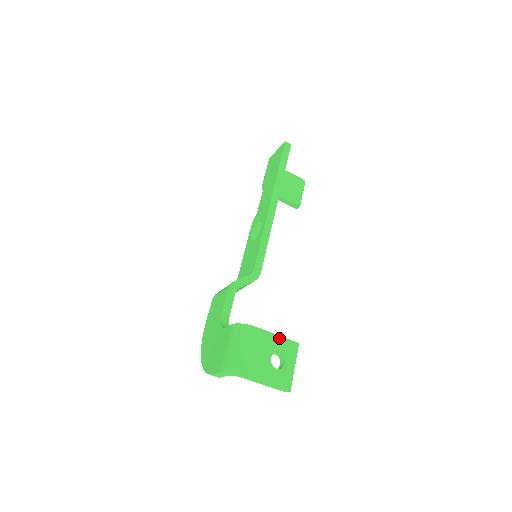
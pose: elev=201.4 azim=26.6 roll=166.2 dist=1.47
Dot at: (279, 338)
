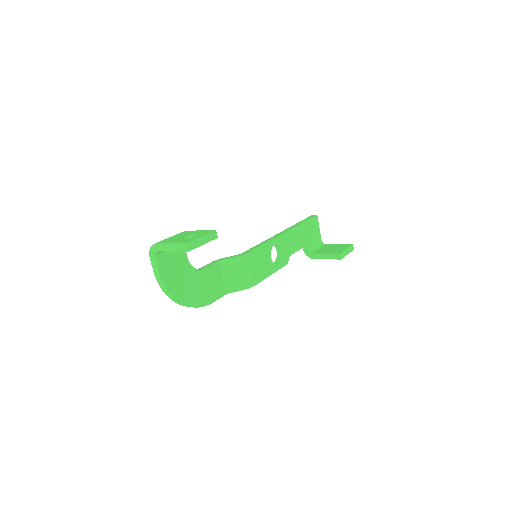
Dot at: (200, 231)
